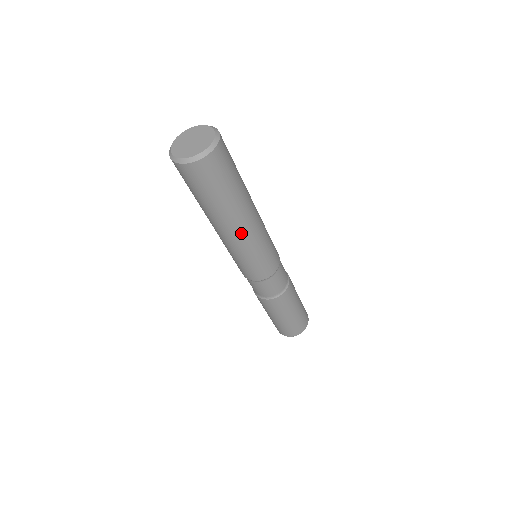
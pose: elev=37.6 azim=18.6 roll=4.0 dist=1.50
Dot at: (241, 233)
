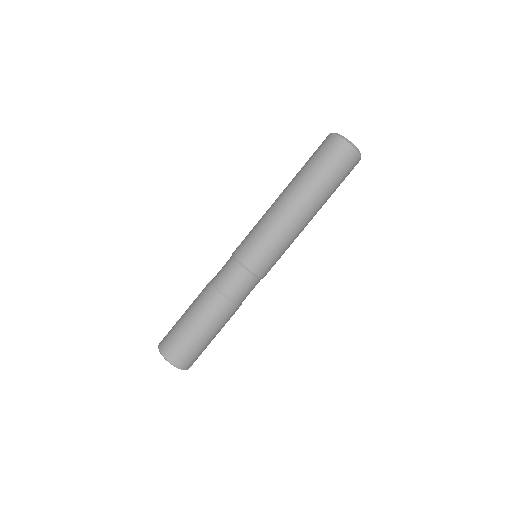
Dot at: (300, 217)
